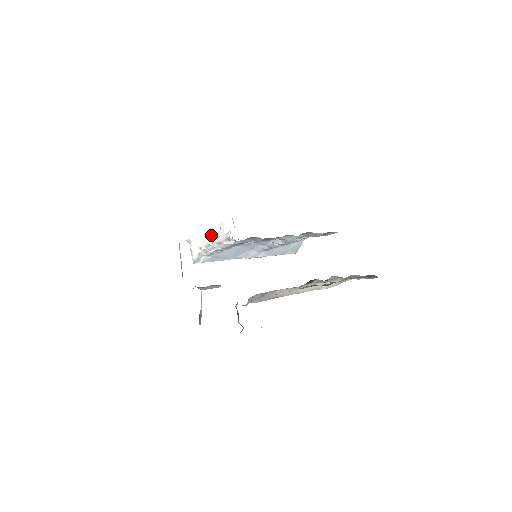
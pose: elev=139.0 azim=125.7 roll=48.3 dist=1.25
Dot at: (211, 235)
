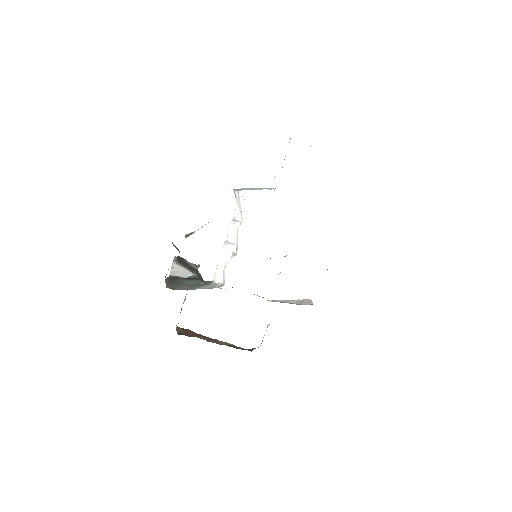
Dot at: (235, 233)
